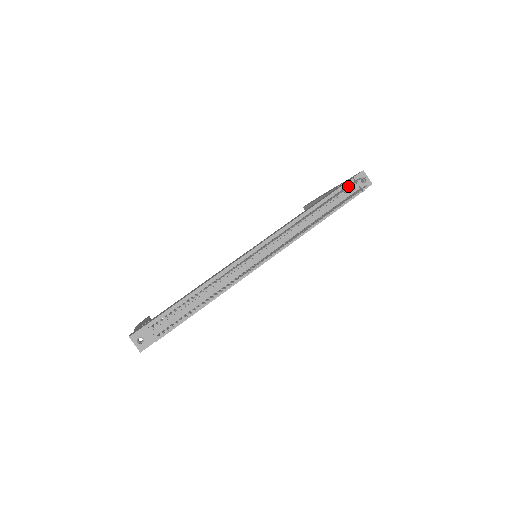
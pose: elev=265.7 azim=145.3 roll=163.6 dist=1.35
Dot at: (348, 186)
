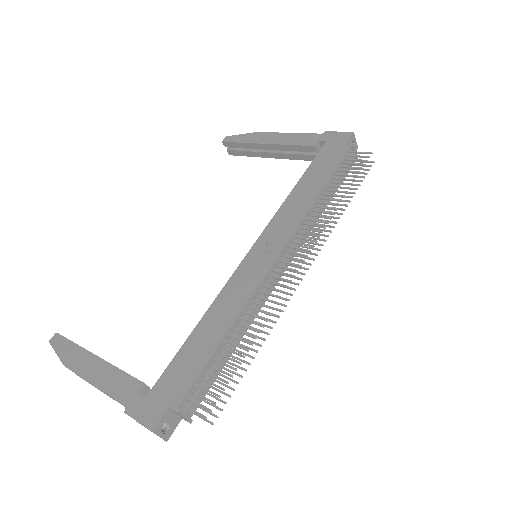
Dot at: (361, 164)
